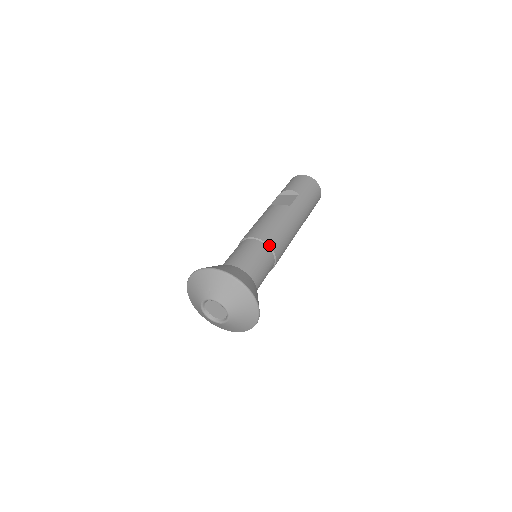
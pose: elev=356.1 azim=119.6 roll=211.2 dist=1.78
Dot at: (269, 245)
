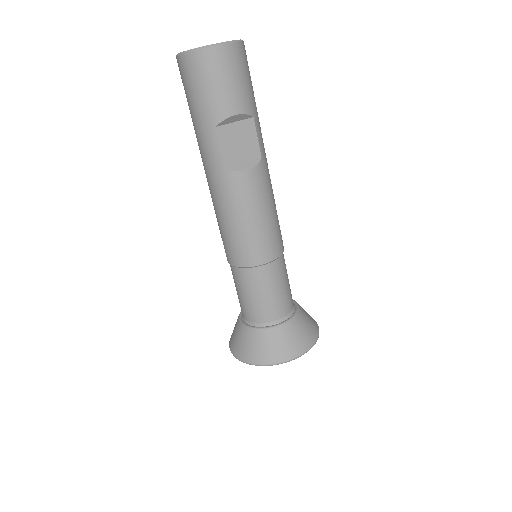
Dot at: occluded
